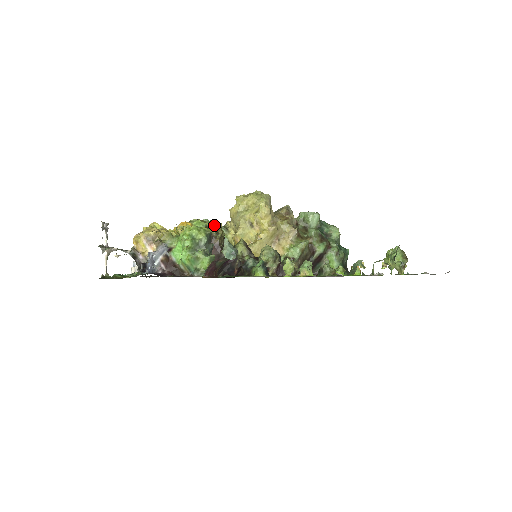
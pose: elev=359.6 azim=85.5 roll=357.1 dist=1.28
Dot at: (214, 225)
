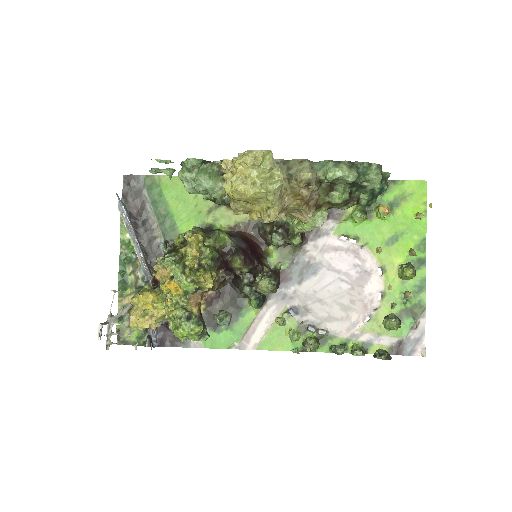
Dot at: (204, 286)
